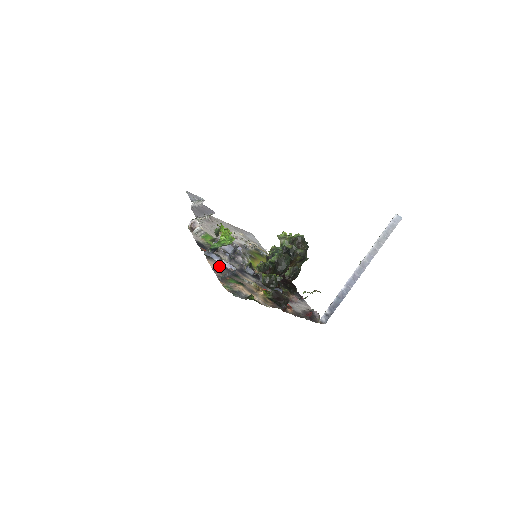
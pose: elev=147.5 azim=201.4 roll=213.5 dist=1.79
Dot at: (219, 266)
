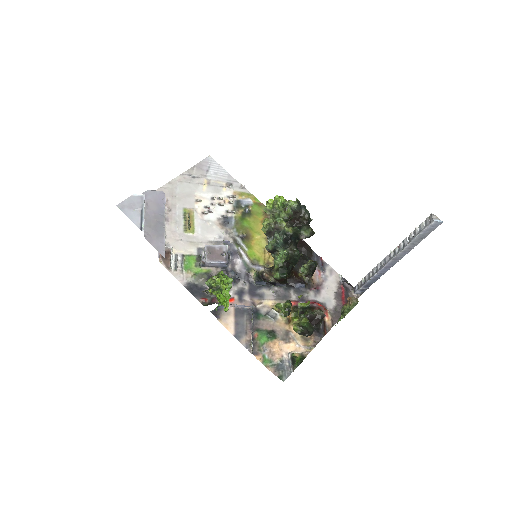
Dot at: (235, 318)
